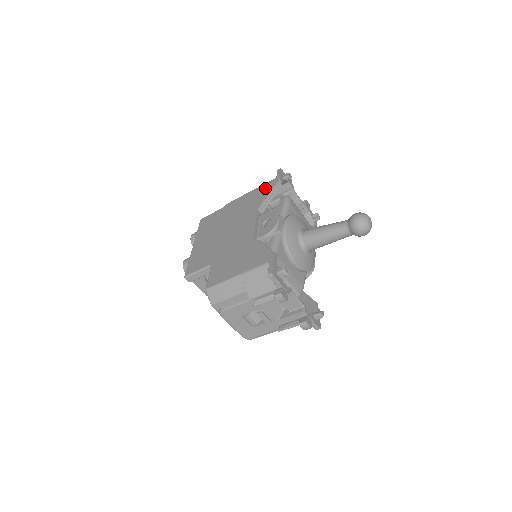
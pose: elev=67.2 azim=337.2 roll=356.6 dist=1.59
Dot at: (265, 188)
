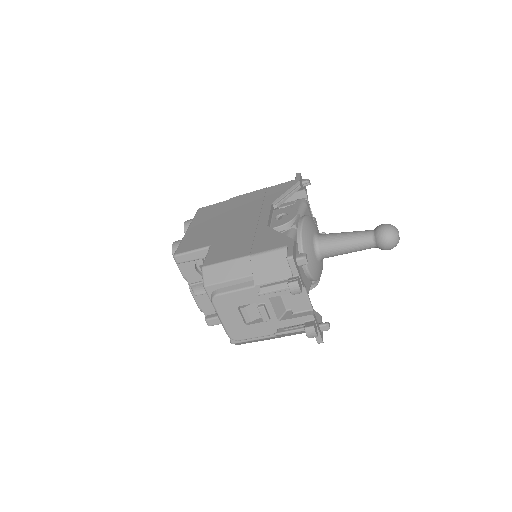
Dot at: (282, 186)
